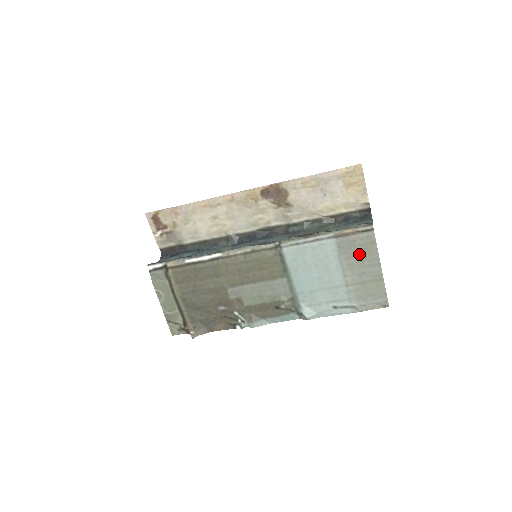
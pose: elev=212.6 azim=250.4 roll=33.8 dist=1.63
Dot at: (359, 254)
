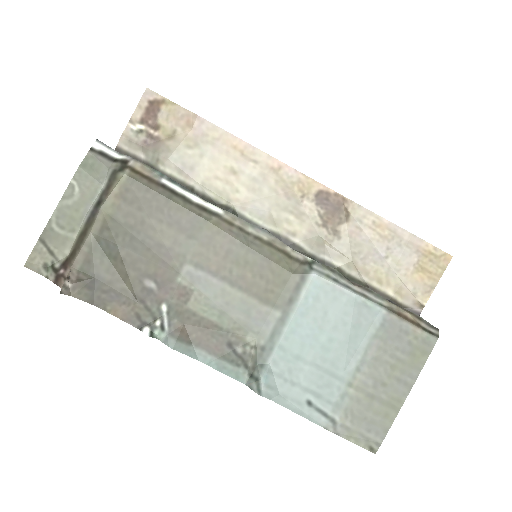
Dot at: (398, 354)
